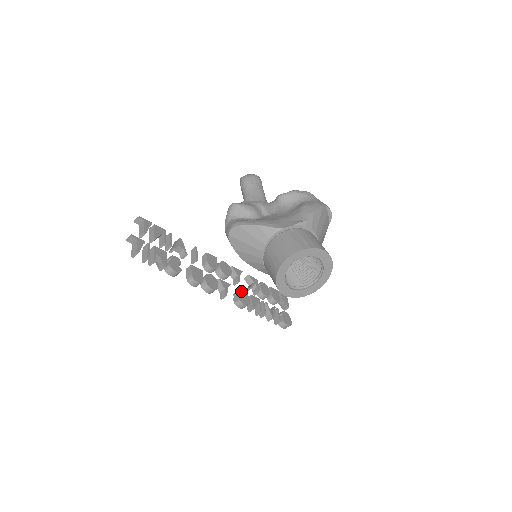
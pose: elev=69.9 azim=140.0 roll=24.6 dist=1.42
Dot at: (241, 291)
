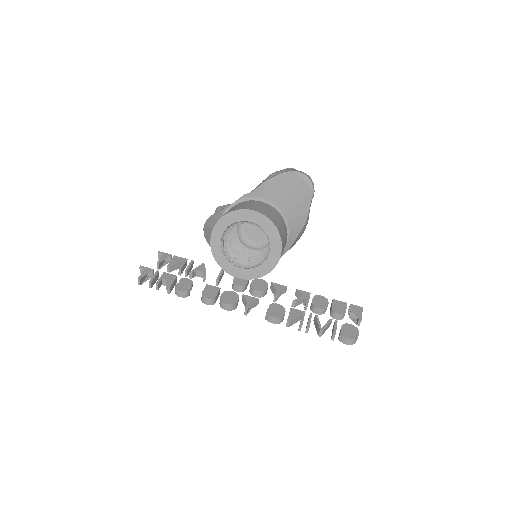
Dot at: (274, 305)
